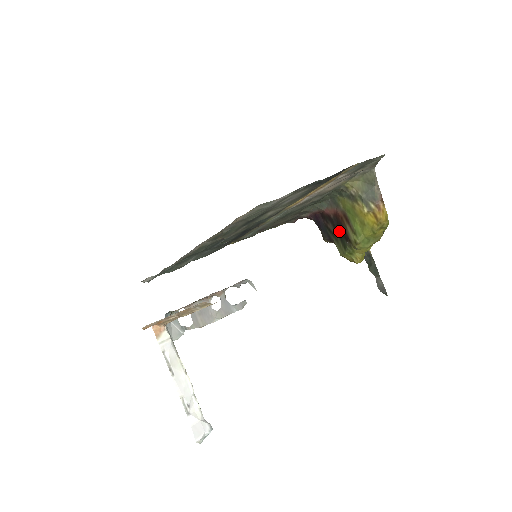
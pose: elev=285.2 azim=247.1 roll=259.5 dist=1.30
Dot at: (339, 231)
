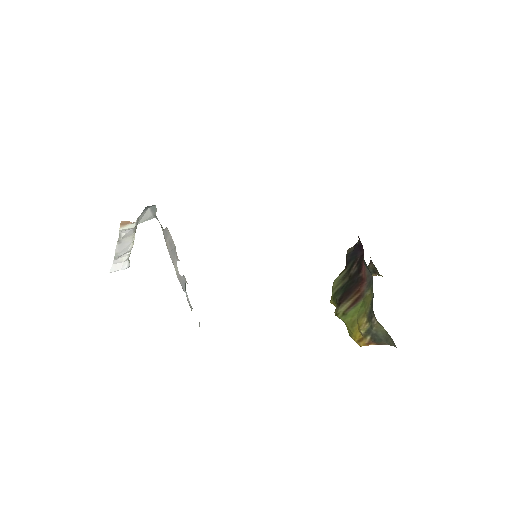
Dot at: (348, 286)
